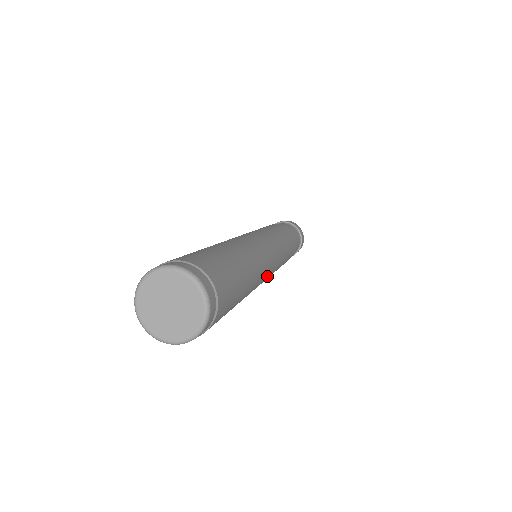
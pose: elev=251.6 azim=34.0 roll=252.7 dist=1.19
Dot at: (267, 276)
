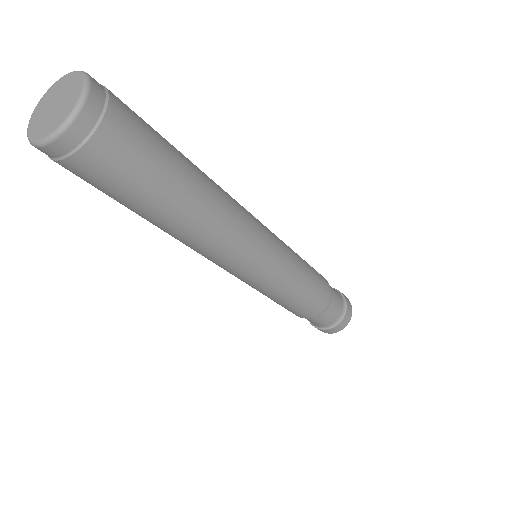
Dot at: (251, 215)
